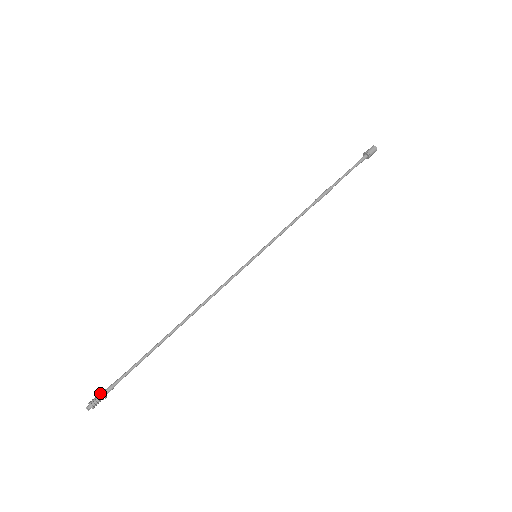
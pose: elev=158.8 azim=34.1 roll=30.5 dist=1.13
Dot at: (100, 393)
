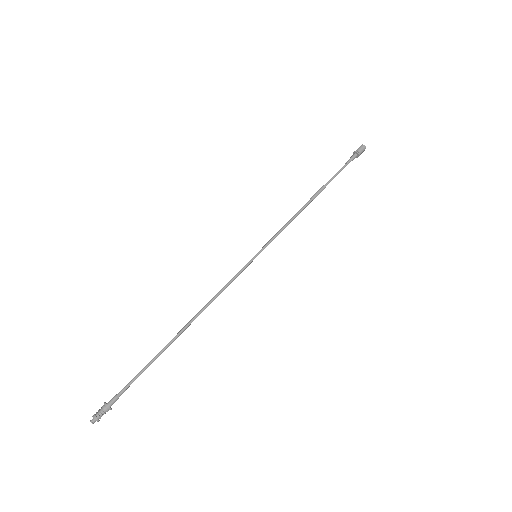
Dot at: (106, 406)
